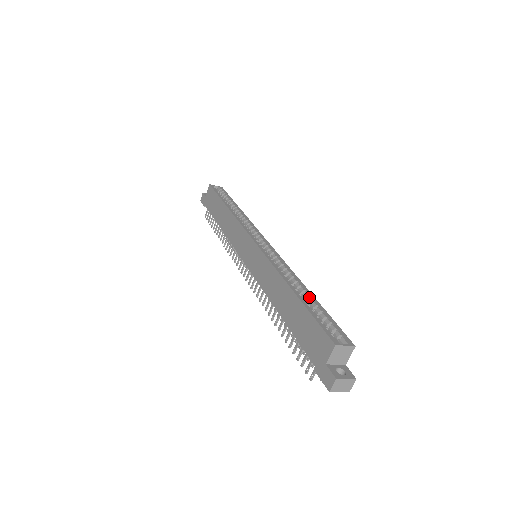
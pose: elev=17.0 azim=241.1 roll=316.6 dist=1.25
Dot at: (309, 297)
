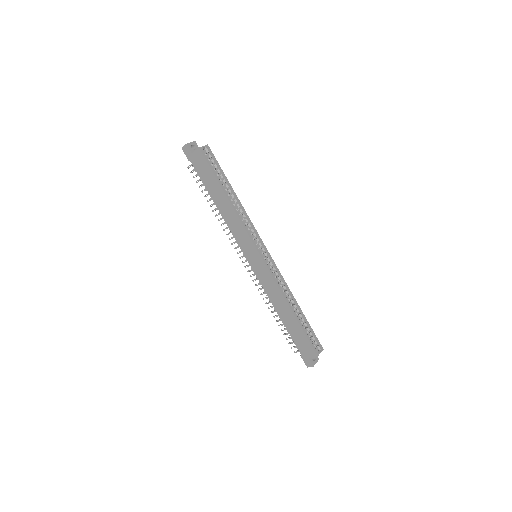
Dot at: (300, 314)
